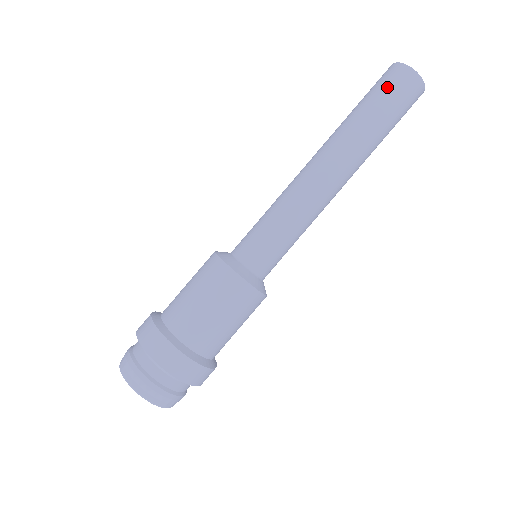
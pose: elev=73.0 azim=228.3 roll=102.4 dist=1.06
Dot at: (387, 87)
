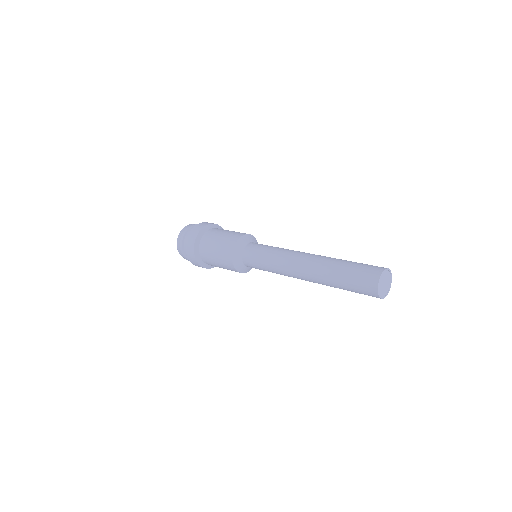
Dot at: (359, 289)
